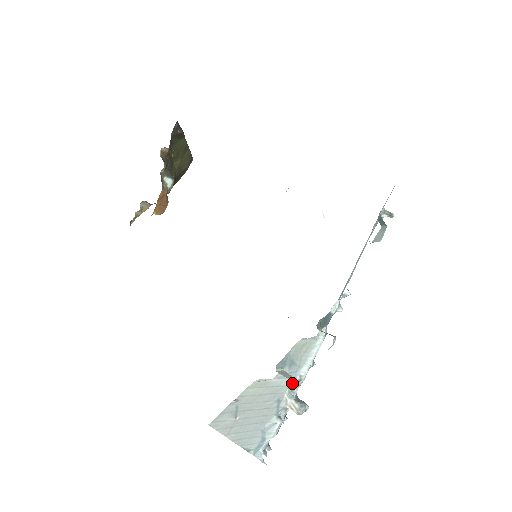
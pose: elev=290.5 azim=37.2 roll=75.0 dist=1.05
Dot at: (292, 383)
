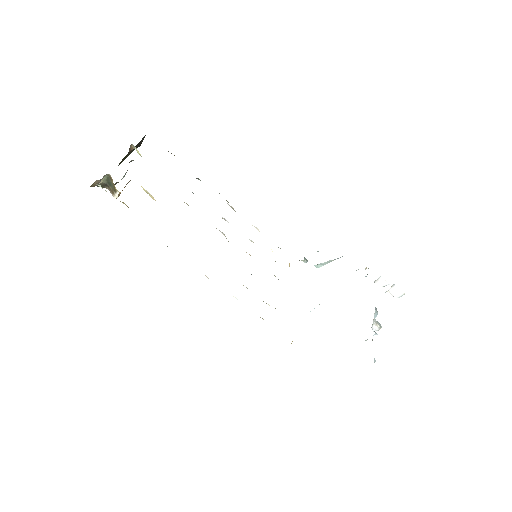
Dot at: (375, 307)
